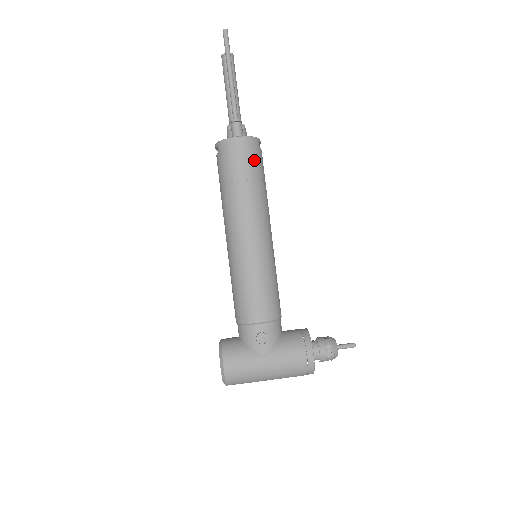
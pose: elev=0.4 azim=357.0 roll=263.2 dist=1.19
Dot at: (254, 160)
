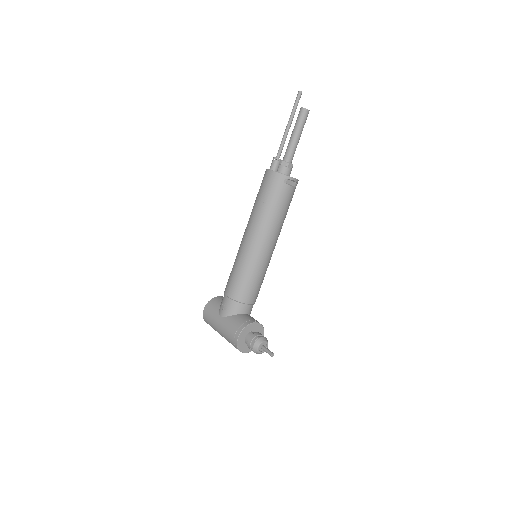
Dot at: (273, 190)
